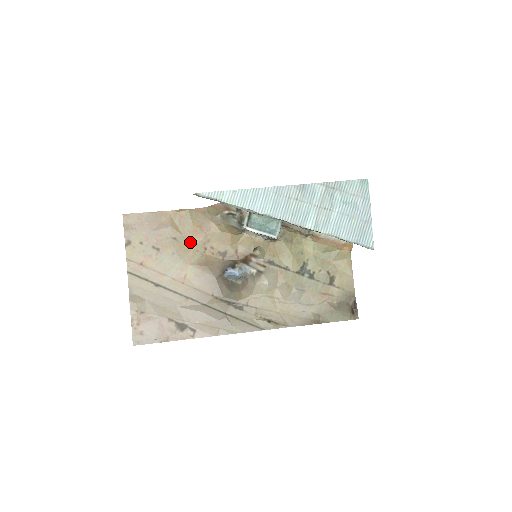
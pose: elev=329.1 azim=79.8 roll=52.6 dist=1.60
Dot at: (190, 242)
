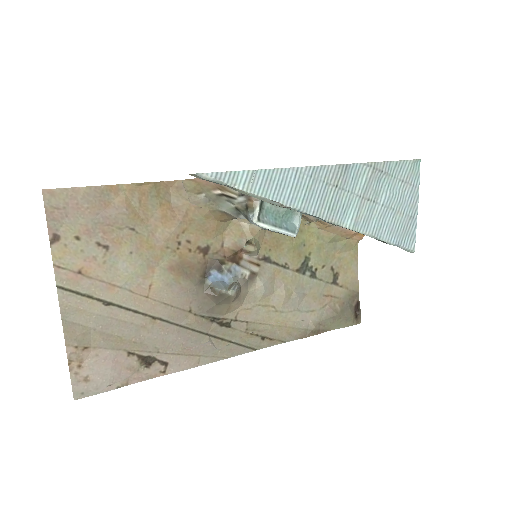
Dot at: (156, 234)
